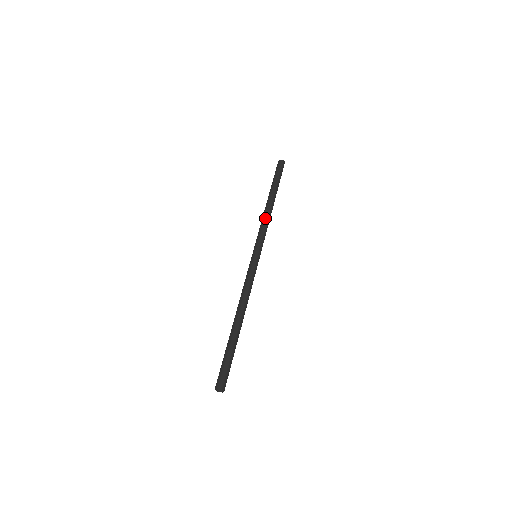
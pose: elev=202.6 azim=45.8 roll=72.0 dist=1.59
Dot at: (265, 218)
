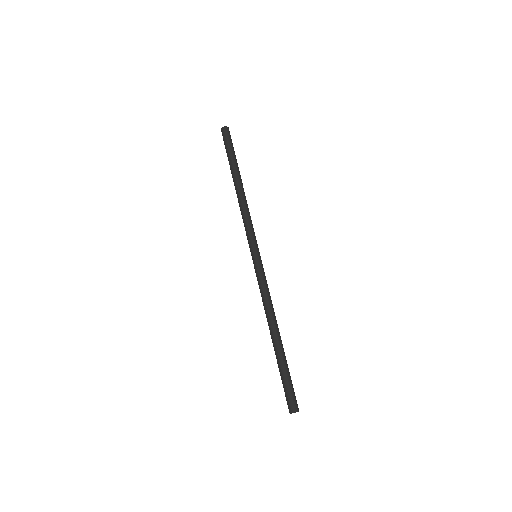
Dot at: (246, 208)
